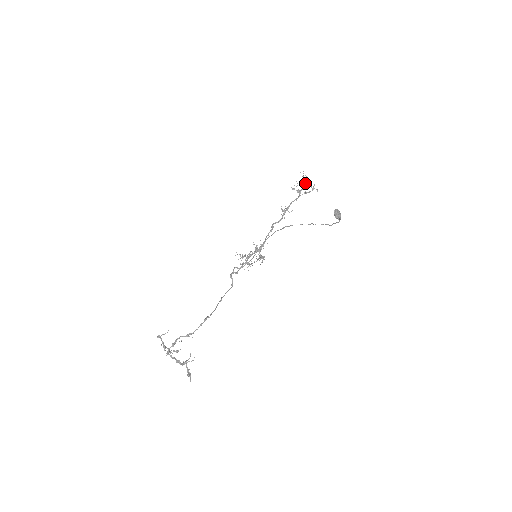
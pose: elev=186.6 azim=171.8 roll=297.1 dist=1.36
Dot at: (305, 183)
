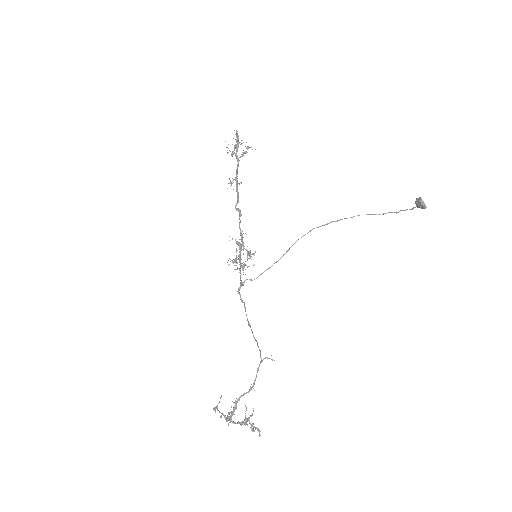
Dot at: (238, 142)
